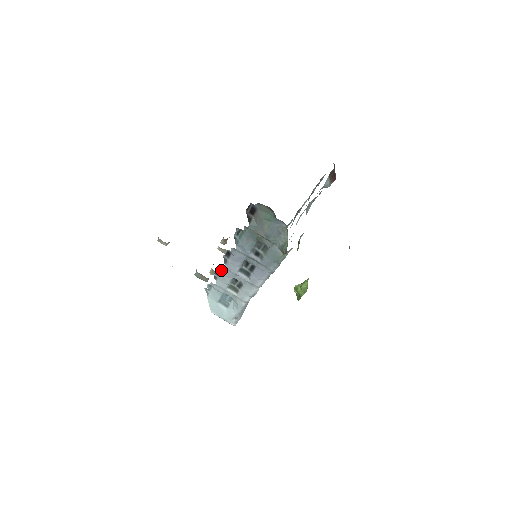
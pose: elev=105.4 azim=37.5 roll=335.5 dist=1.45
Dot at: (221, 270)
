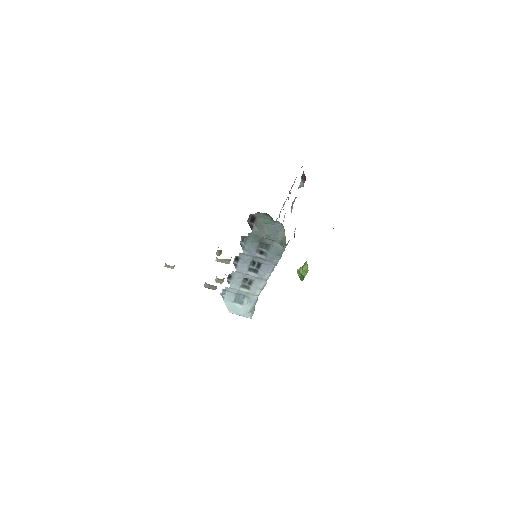
Dot at: (233, 274)
